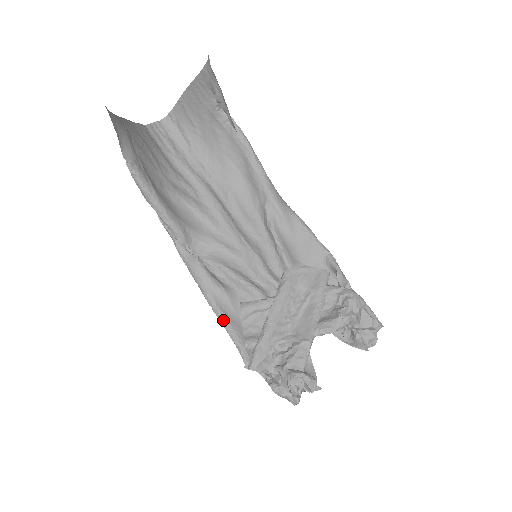
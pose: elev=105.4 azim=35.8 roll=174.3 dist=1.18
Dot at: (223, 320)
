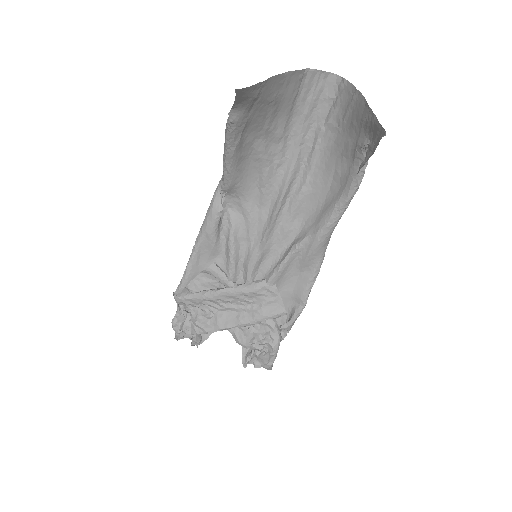
Dot at: (191, 259)
